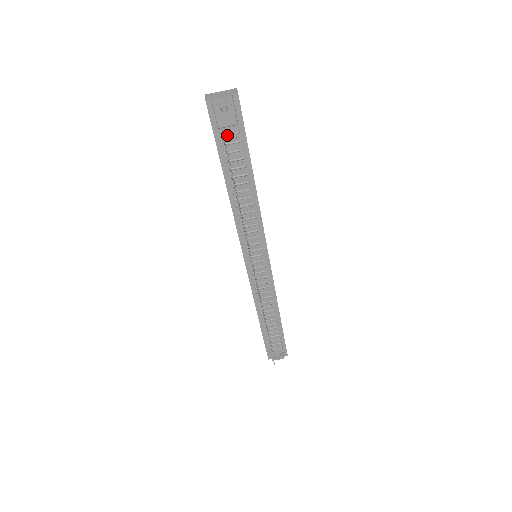
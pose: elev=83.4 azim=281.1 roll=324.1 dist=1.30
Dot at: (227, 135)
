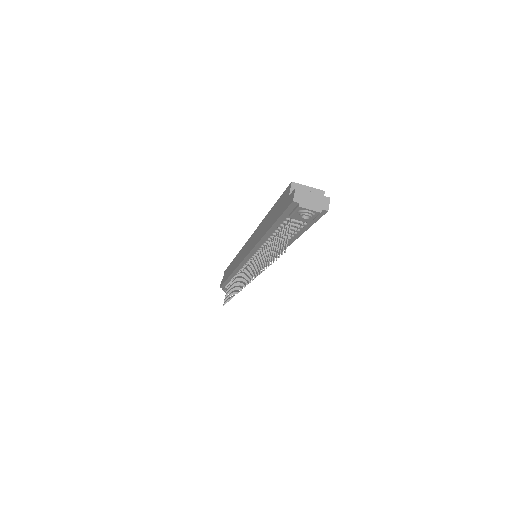
Dot at: (293, 221)
